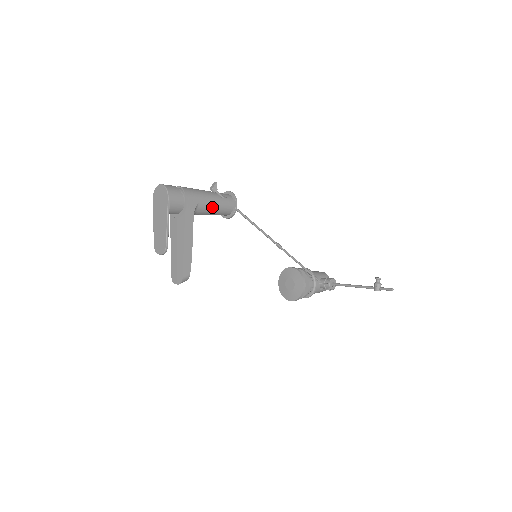
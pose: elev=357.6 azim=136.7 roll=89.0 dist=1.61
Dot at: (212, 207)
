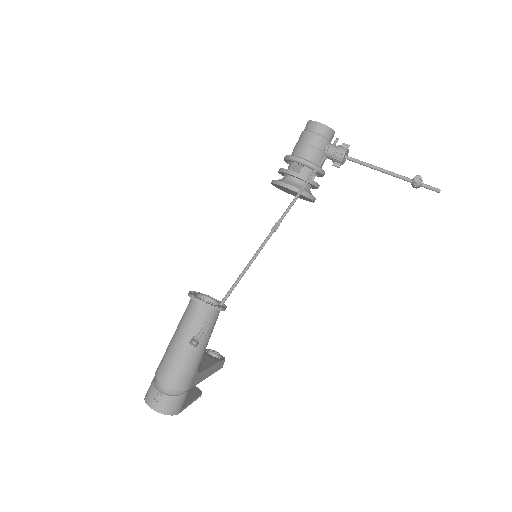
Dot at: occluded
